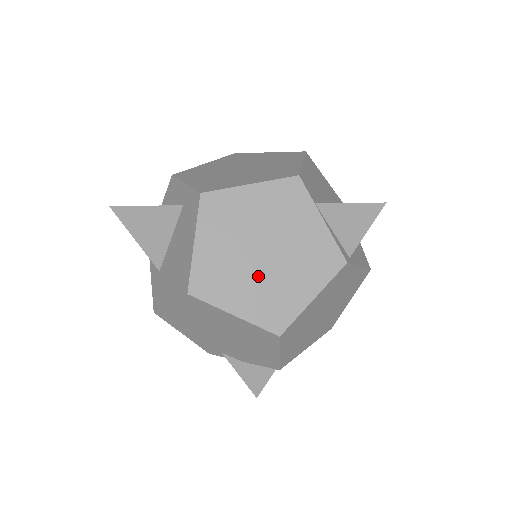
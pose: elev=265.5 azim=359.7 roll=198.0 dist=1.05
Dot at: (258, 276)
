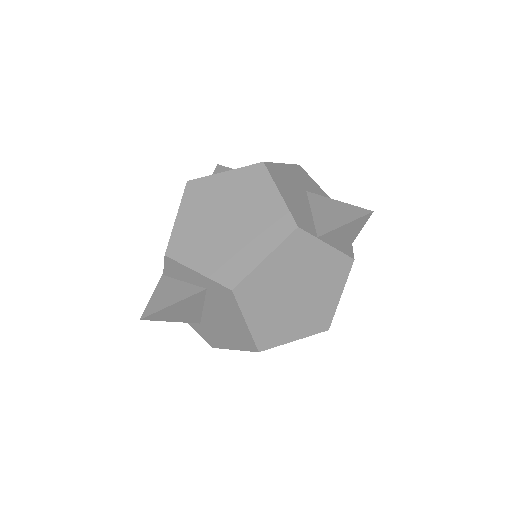
Dot at: (300, 309)
